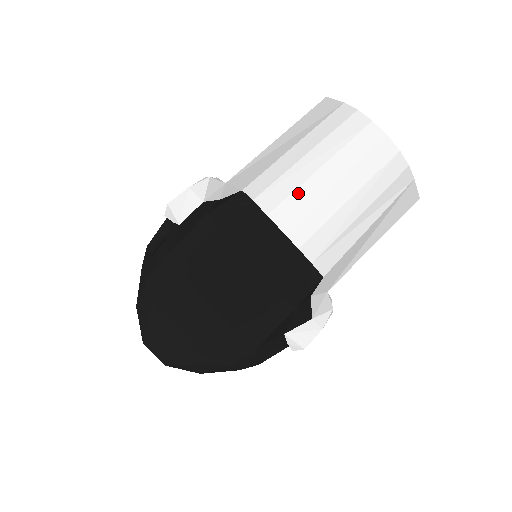
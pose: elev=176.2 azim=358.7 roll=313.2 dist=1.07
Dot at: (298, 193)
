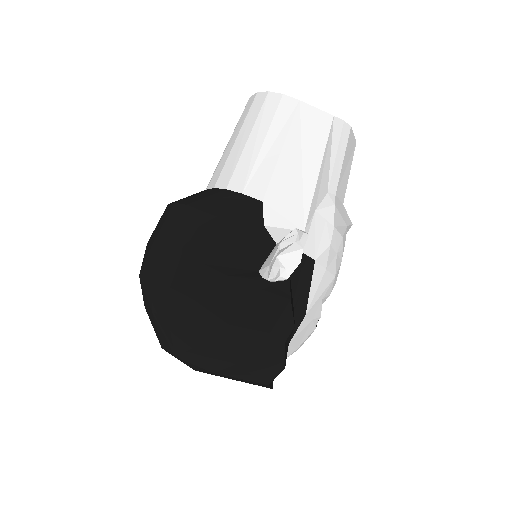
Dot at: (220, 163)
